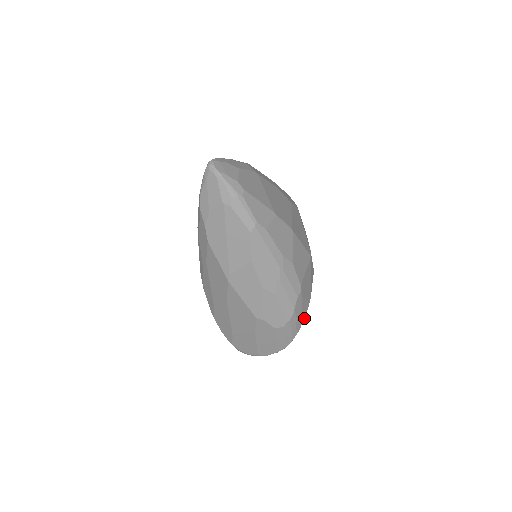
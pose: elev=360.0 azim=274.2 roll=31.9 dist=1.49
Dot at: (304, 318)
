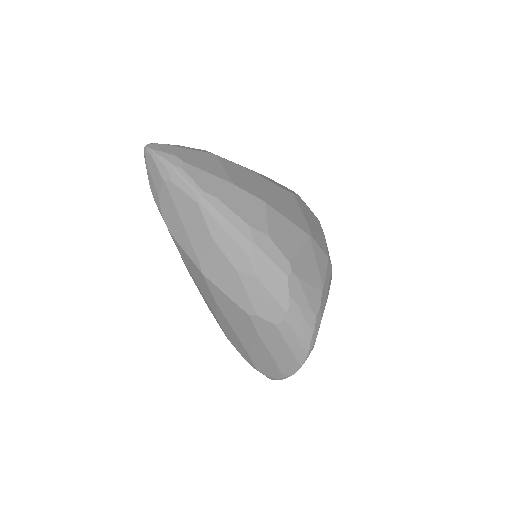
Dot at: (318, 311)
